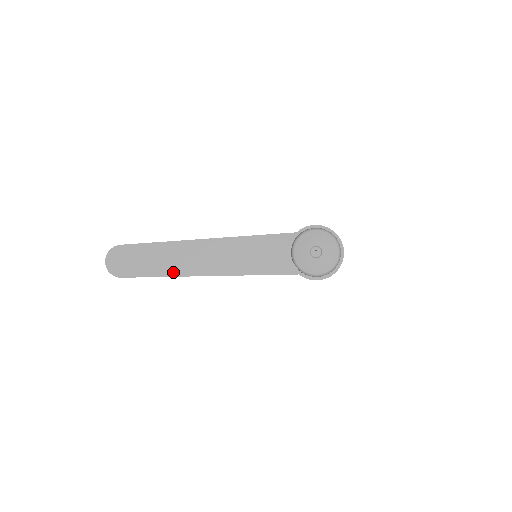
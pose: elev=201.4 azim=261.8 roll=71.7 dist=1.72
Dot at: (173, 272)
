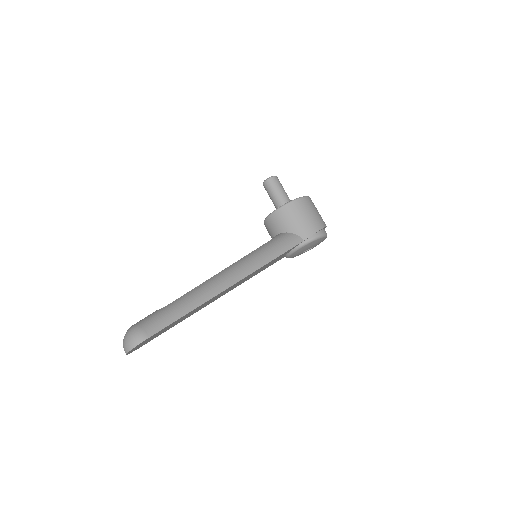
Dot at: occluded
